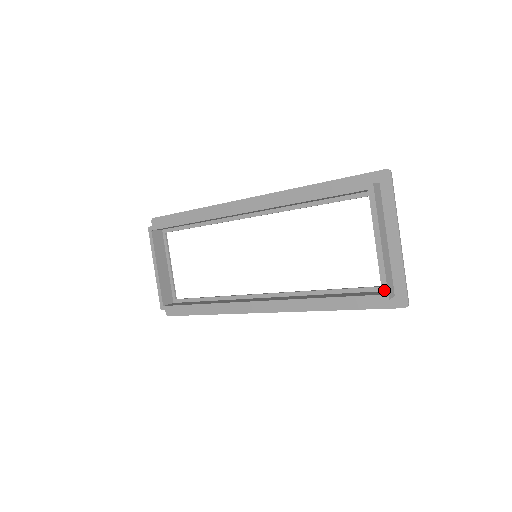
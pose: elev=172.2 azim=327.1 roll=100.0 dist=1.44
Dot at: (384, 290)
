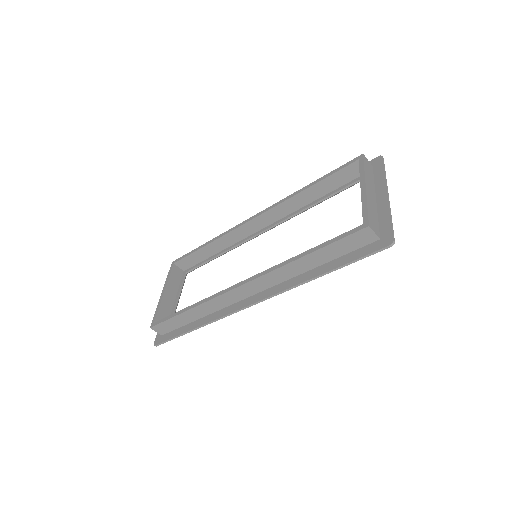
Dot at: (365, 220)
